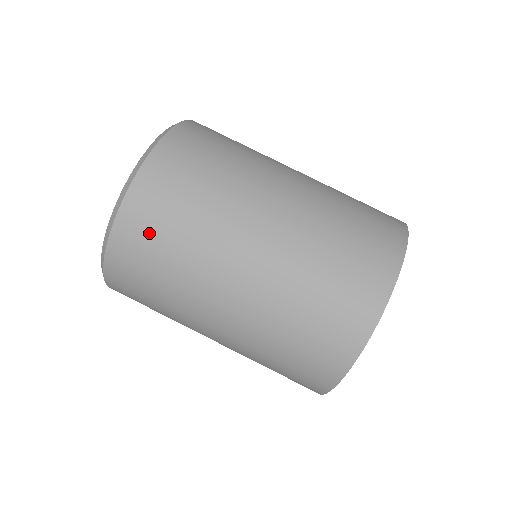
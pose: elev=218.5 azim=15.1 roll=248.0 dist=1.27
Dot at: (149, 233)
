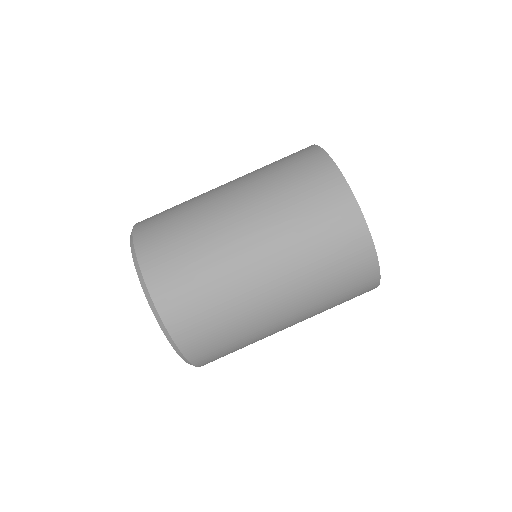
Dot at: (199, 326)
